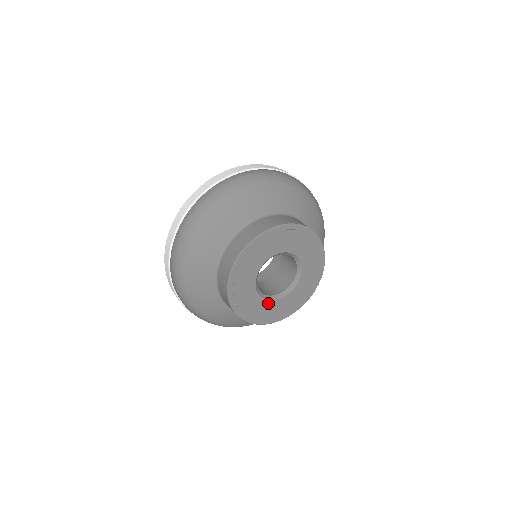
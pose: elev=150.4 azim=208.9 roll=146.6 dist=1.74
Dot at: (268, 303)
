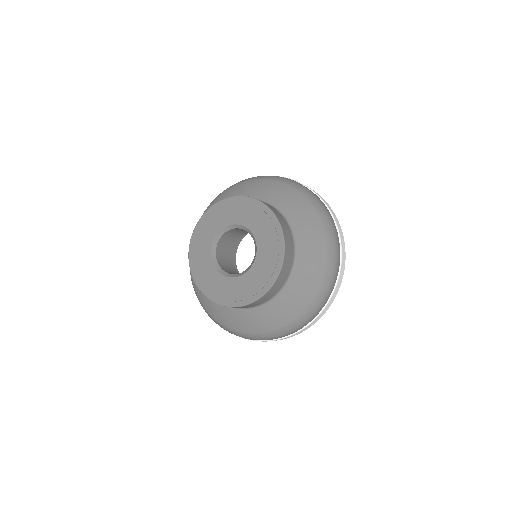
Dot at: (222, 278)
